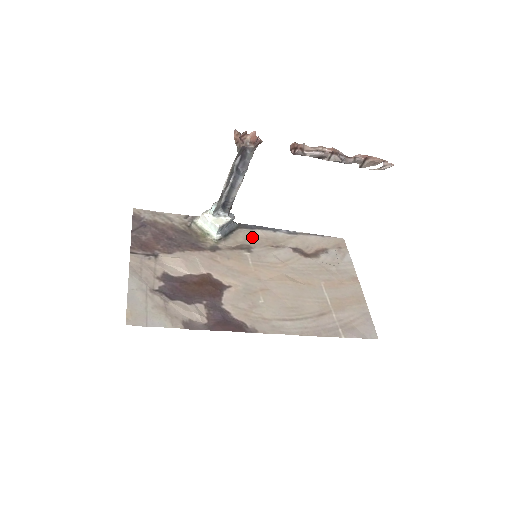
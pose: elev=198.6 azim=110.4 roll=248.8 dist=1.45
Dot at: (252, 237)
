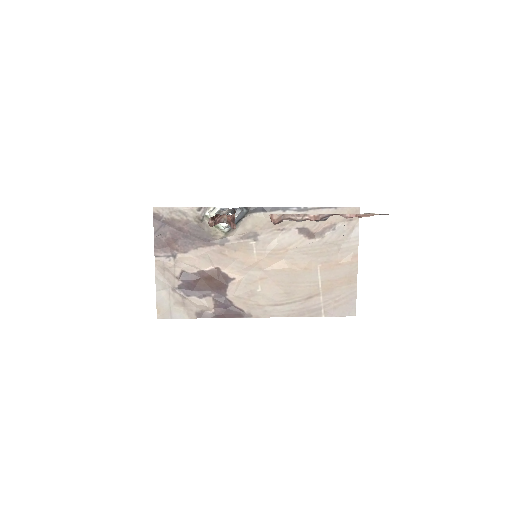
Dot at: (260, 222)
